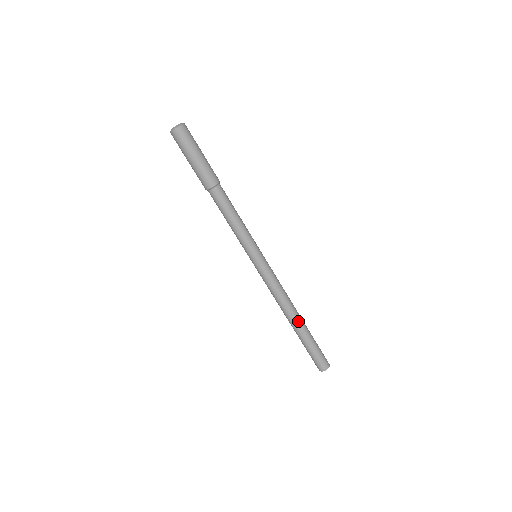
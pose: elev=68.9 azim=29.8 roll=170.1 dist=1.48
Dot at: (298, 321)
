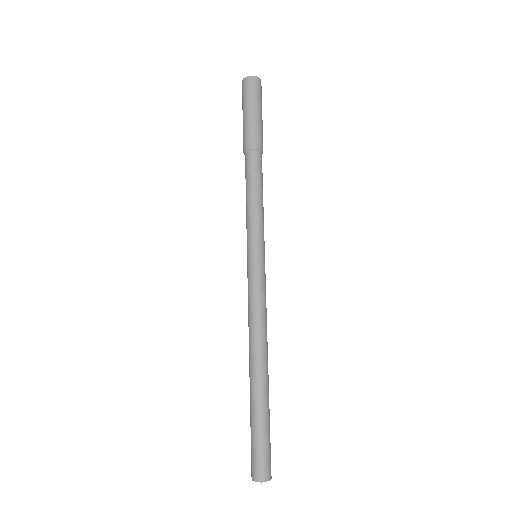
Dot at: (266, 373)
